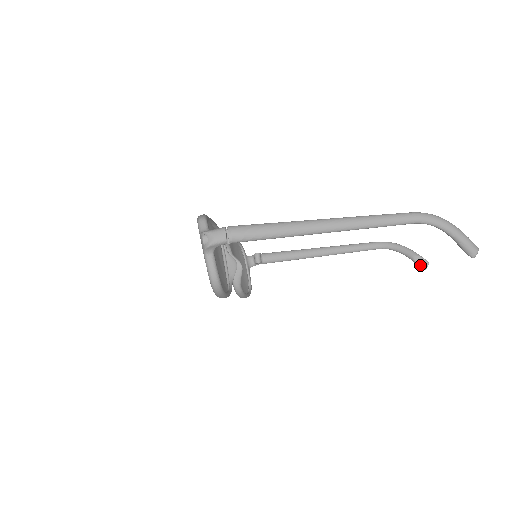
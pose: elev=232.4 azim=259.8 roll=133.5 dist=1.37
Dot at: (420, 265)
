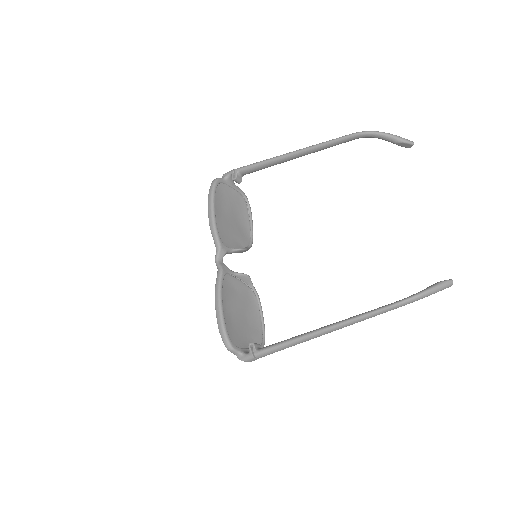
Dot at: occluded
